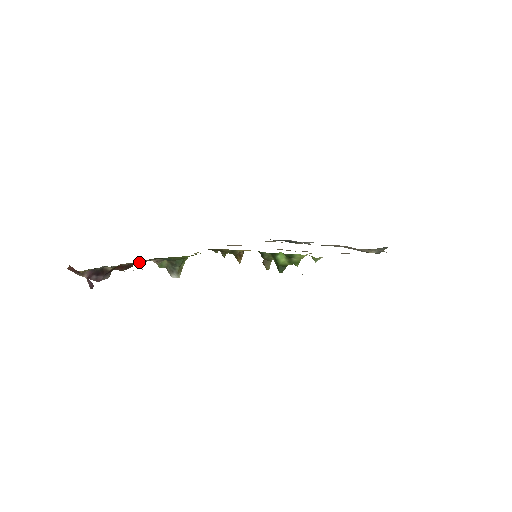
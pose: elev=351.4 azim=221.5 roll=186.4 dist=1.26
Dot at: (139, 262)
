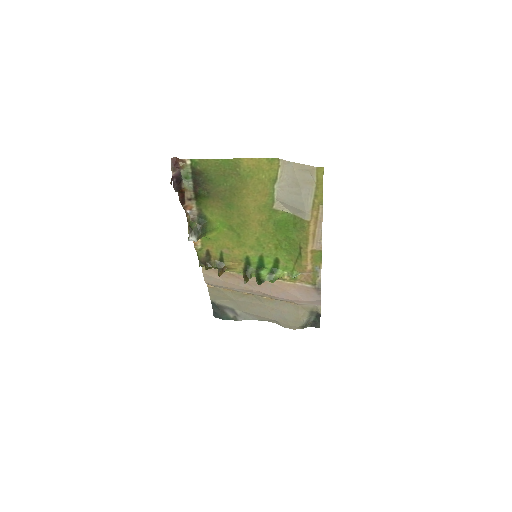
Dot at: (187, 206)
